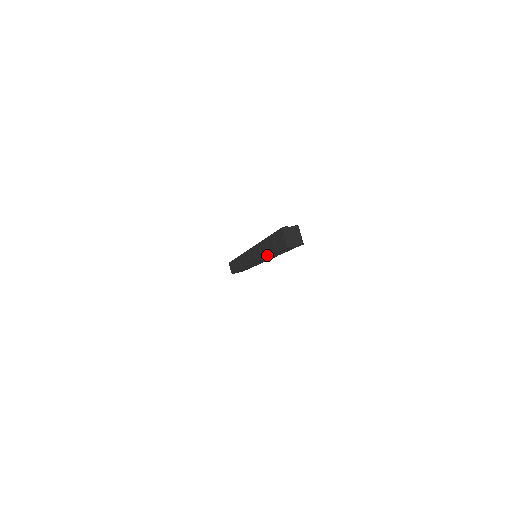
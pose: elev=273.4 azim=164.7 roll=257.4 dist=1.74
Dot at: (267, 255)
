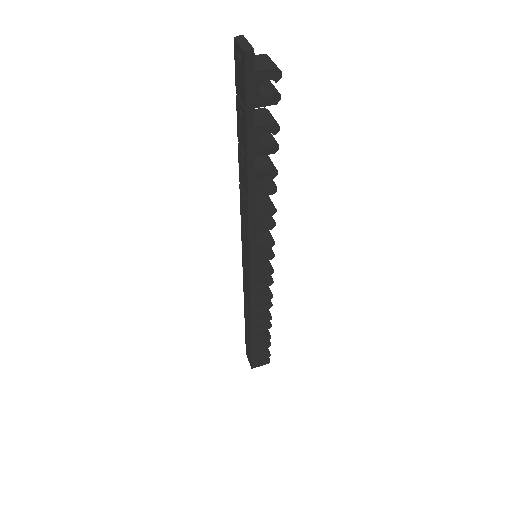
Dot at: (246, 173)
